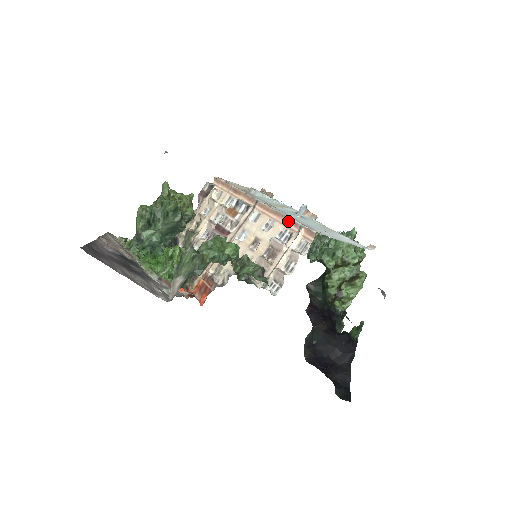
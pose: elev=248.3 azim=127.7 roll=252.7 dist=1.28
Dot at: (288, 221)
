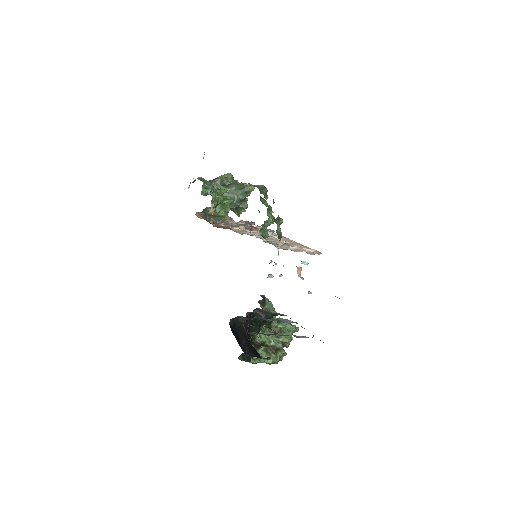
Dot at: (304, 246)
